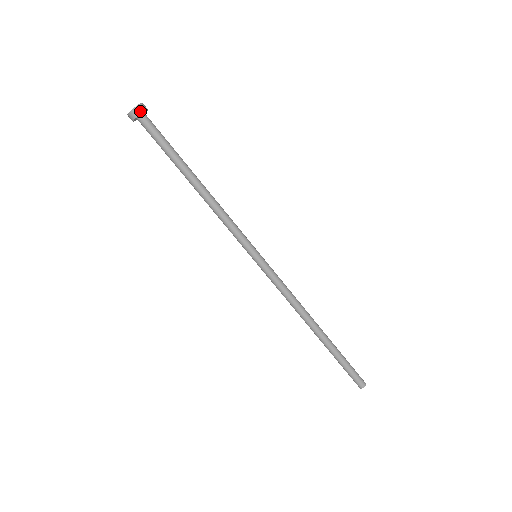
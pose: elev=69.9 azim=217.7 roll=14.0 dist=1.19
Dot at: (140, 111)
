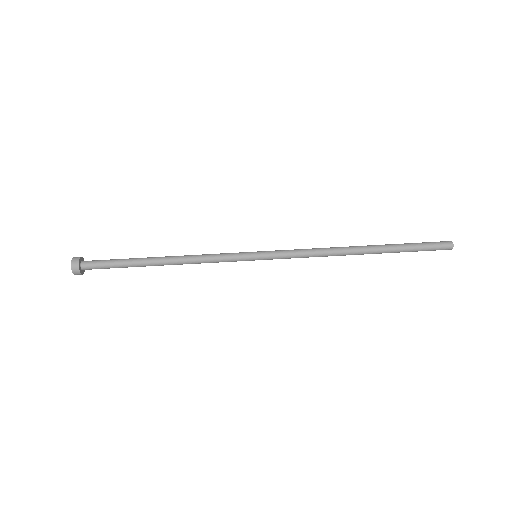
Dot at: (76, 266)
